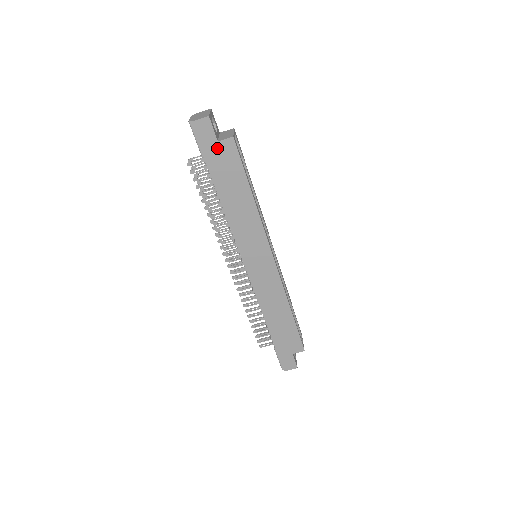
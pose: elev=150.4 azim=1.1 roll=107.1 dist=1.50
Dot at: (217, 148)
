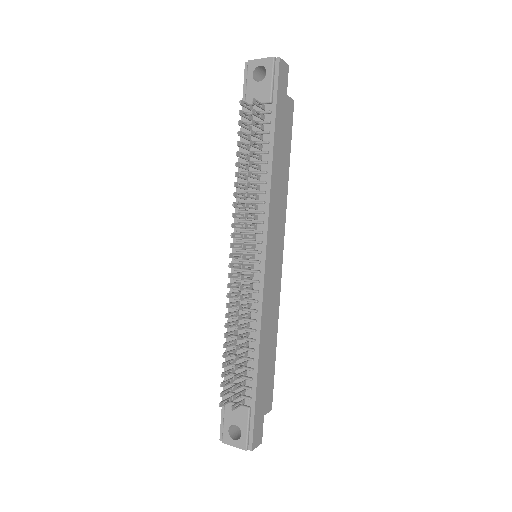
Dot at: (285, 101)
